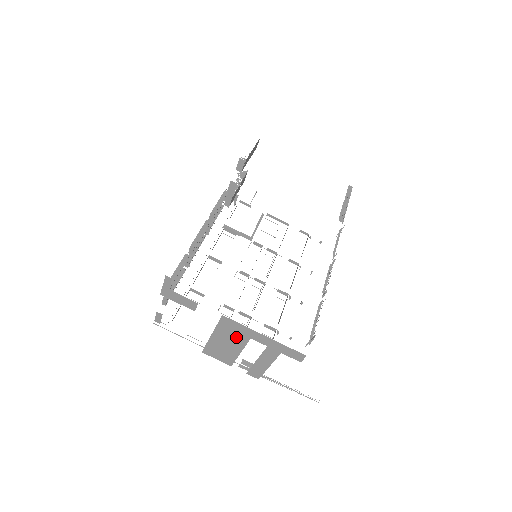
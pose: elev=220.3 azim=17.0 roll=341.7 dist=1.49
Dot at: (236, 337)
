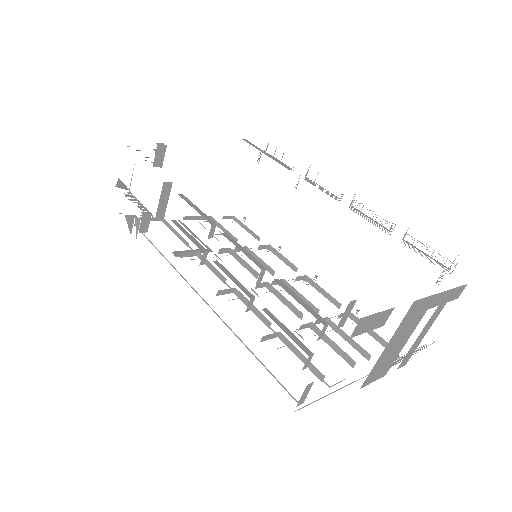
Dot at: (412, 323)
